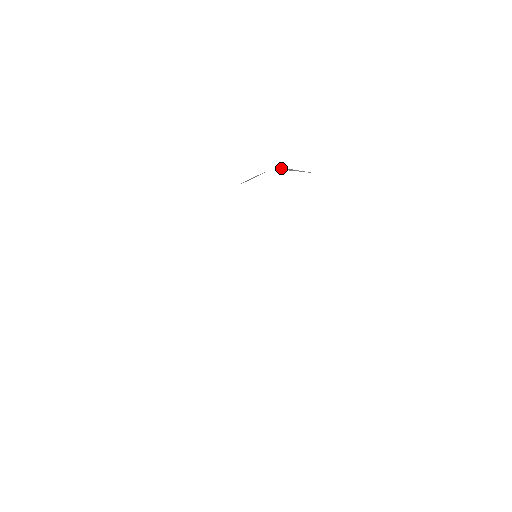
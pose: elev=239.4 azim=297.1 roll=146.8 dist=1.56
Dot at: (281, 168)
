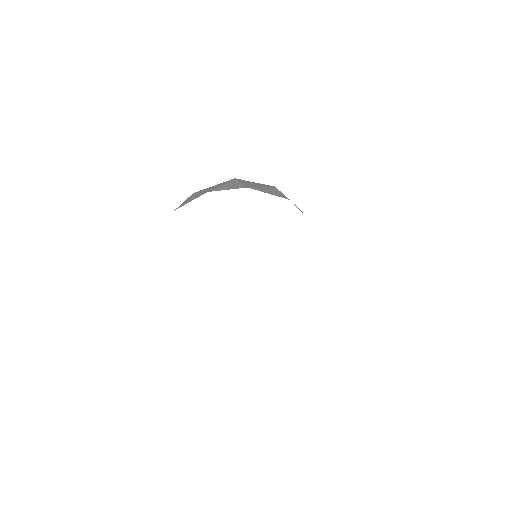
Dot at: (187, 199)
